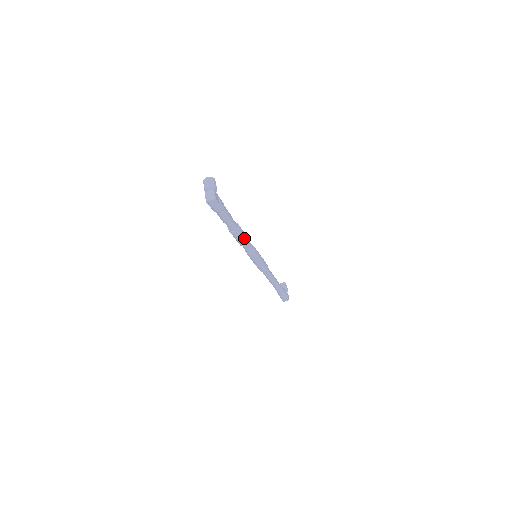
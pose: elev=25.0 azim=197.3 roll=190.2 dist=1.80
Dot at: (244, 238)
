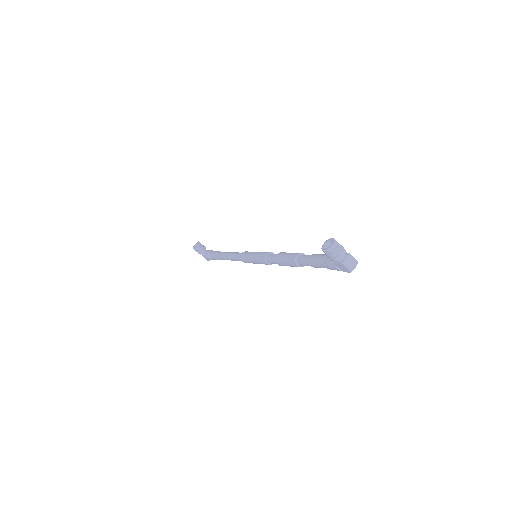
Dot at: occluded
